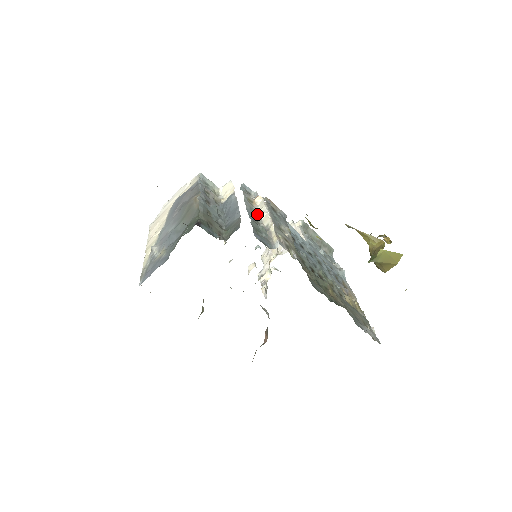
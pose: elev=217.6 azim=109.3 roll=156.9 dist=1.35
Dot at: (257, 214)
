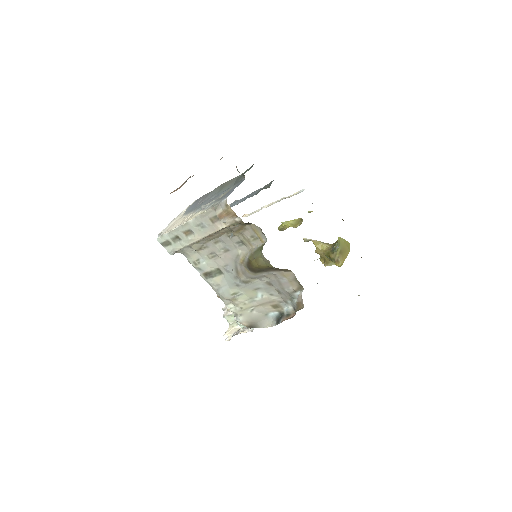
Dot at: occluded
